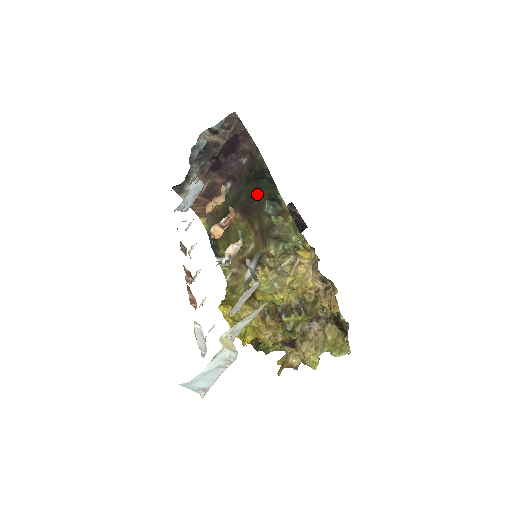
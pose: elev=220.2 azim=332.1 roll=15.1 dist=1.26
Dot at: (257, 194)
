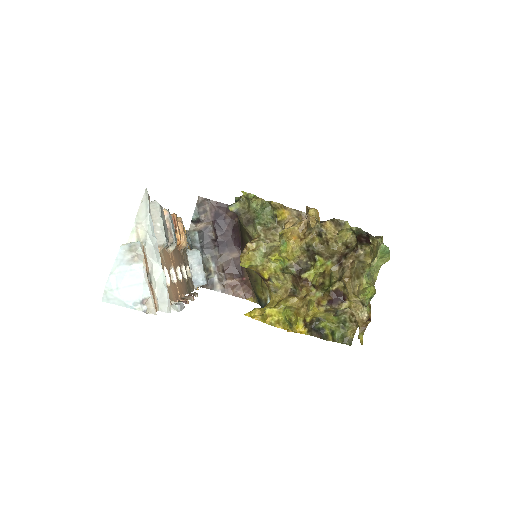
Dot at: occluded
